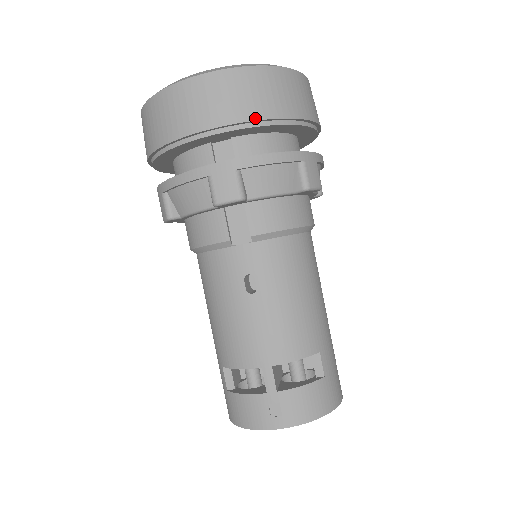
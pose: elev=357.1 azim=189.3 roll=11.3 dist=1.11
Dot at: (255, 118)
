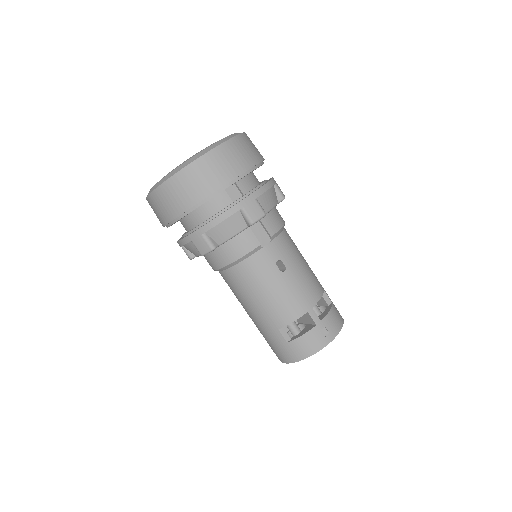
Dot at: (252, 165)
